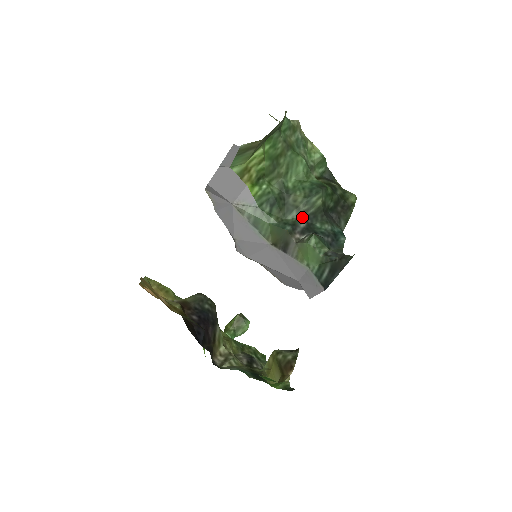
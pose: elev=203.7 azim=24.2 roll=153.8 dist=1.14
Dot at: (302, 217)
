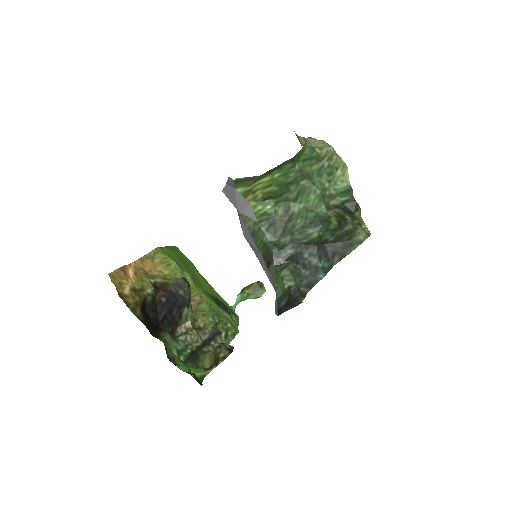
Dot at: (294, 243)
